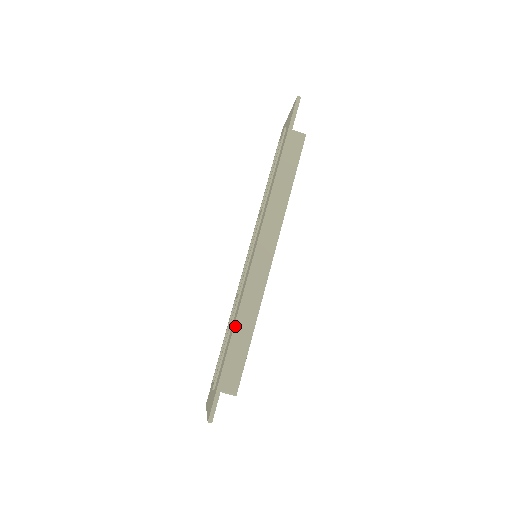
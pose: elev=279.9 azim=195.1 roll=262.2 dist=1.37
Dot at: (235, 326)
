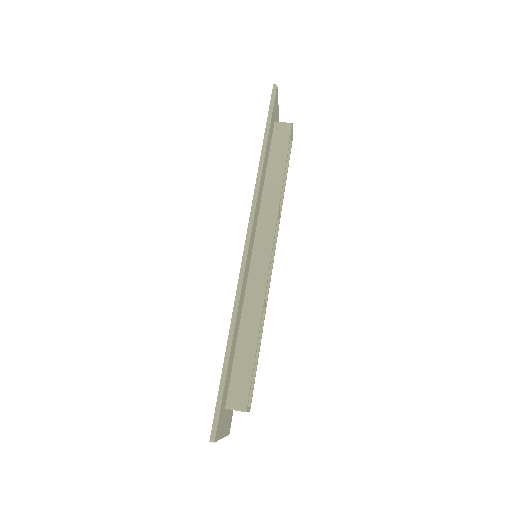
Dot at: (231, 327)
